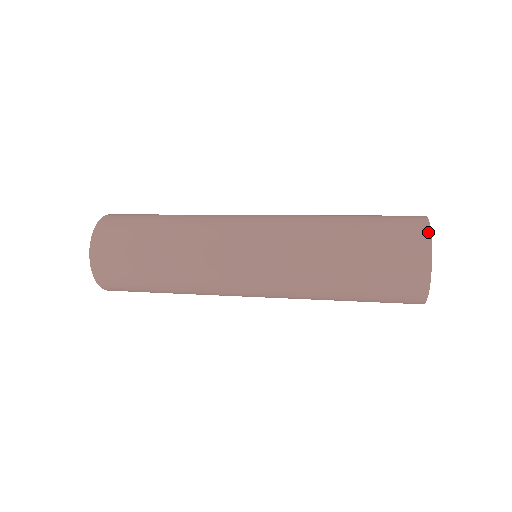
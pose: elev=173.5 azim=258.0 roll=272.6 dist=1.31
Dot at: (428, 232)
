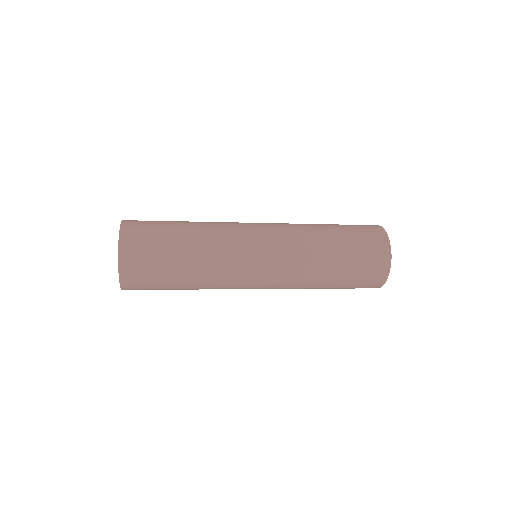
Dot at: (385, 232)
